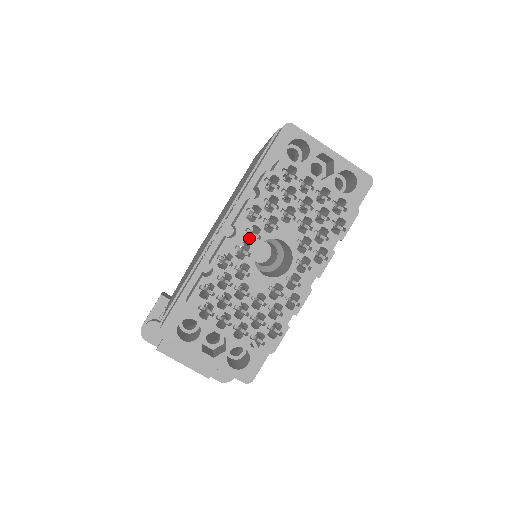
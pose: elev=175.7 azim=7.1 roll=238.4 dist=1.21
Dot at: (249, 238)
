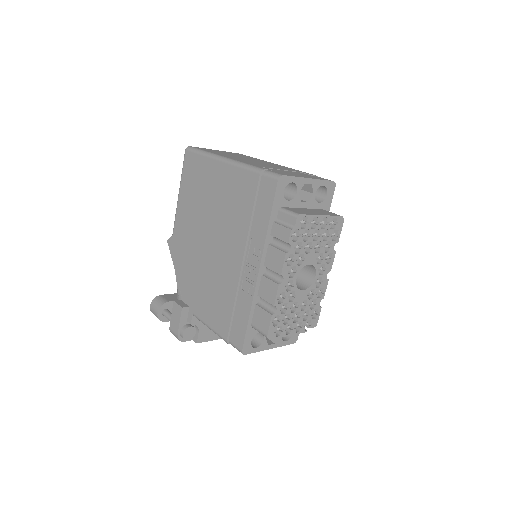
Dot at: occluded
